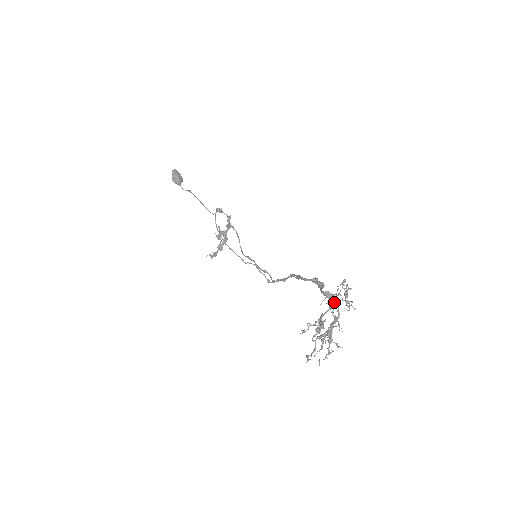
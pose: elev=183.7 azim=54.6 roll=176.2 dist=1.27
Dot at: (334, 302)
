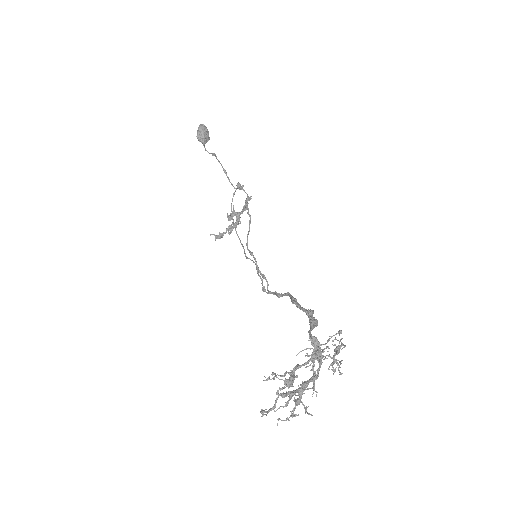
Dot at: (315, 358)
